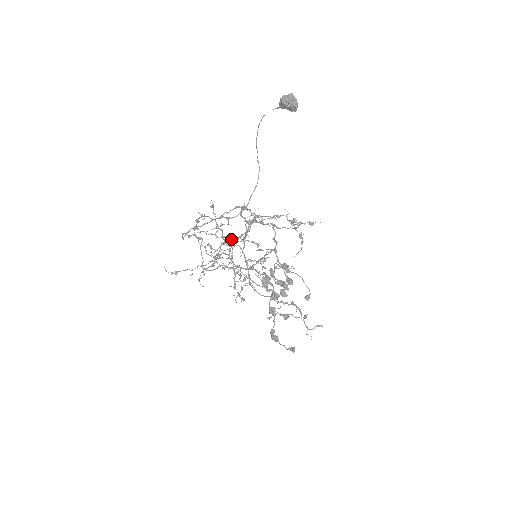
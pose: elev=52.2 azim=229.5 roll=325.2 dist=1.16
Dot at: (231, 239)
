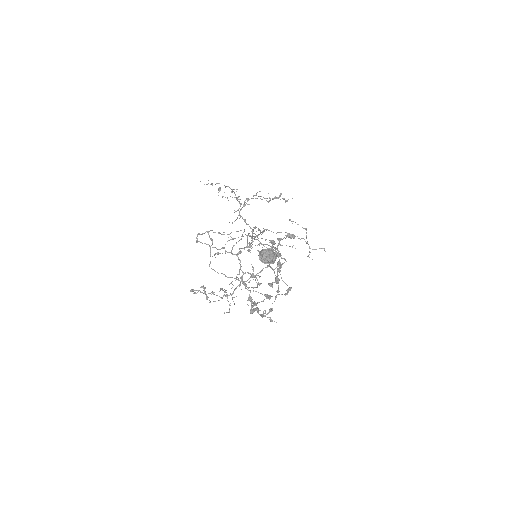
Dot at: occluded
